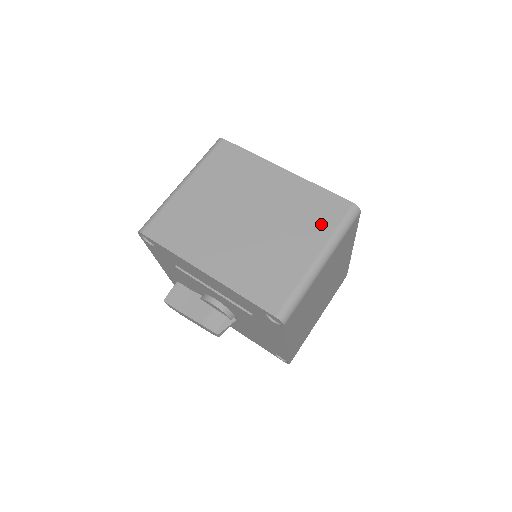
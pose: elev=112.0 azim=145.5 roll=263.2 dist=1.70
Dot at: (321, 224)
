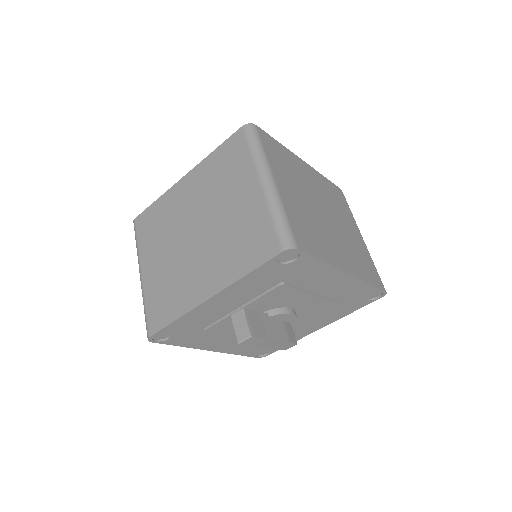
Dot at: (346, 209)
